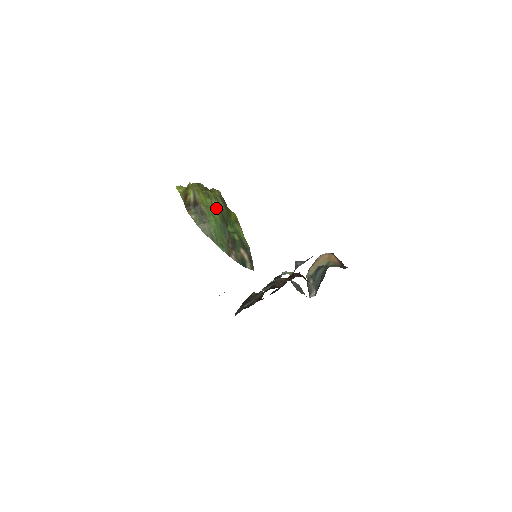
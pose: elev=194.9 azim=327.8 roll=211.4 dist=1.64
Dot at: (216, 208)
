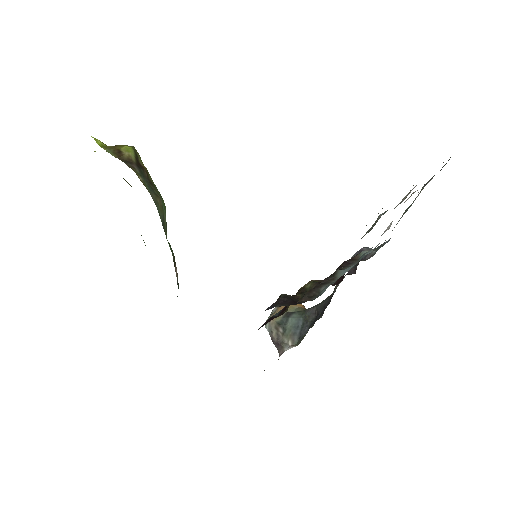
Dot at: occluded
